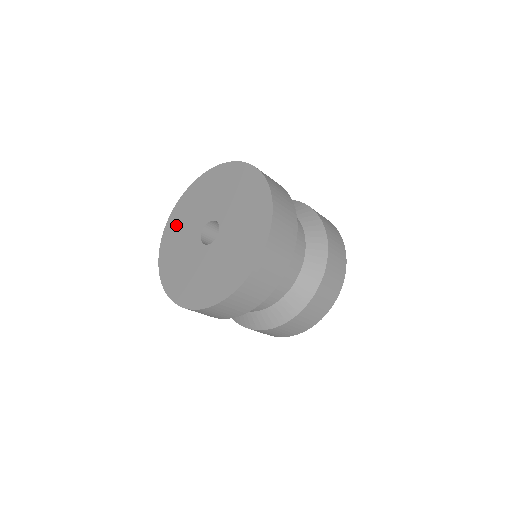
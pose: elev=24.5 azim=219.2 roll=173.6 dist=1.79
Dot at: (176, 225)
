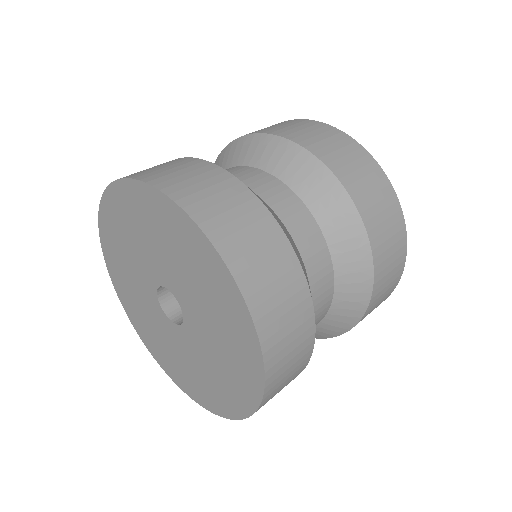
Dot at: (120, 277)
